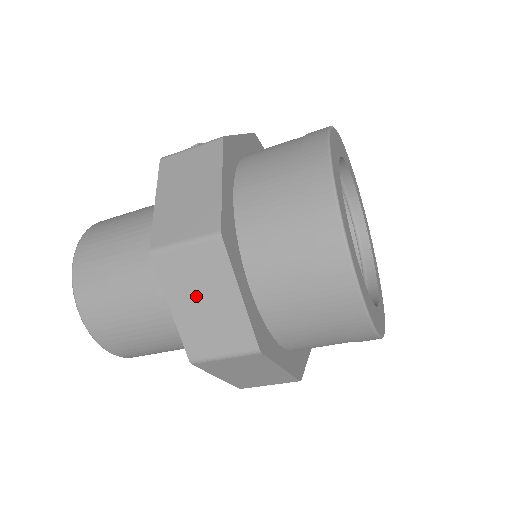
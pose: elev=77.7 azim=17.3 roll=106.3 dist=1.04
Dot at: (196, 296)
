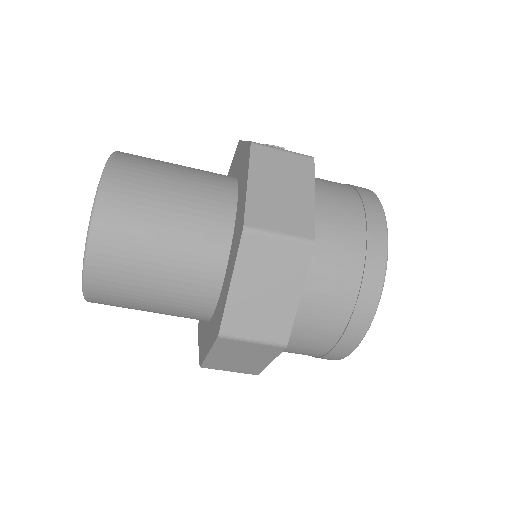
Dot at: (262, 282)
